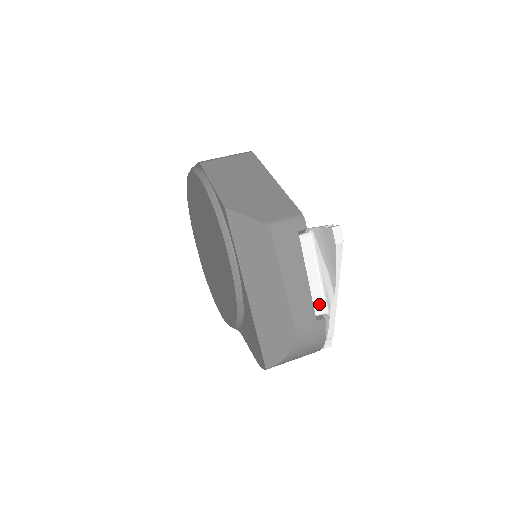
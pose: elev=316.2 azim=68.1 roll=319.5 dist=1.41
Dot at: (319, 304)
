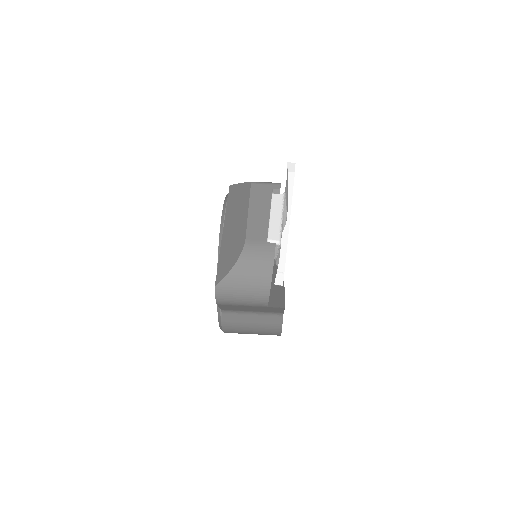
Dot at: (274, 234)
